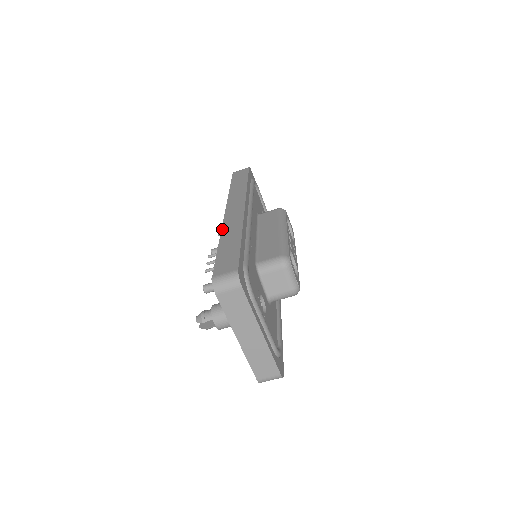
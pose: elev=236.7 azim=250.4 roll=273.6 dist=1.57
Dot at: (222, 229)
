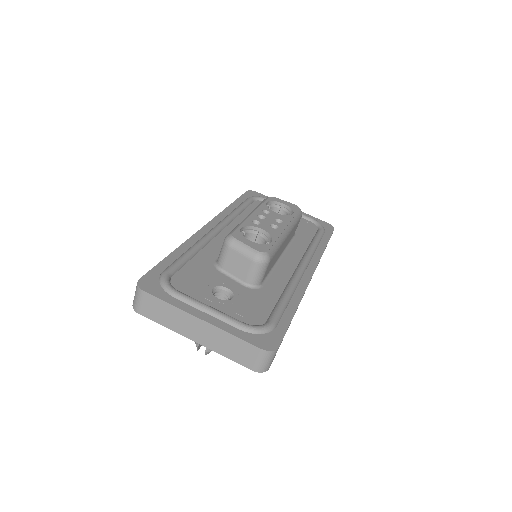
Dot at: occluded
